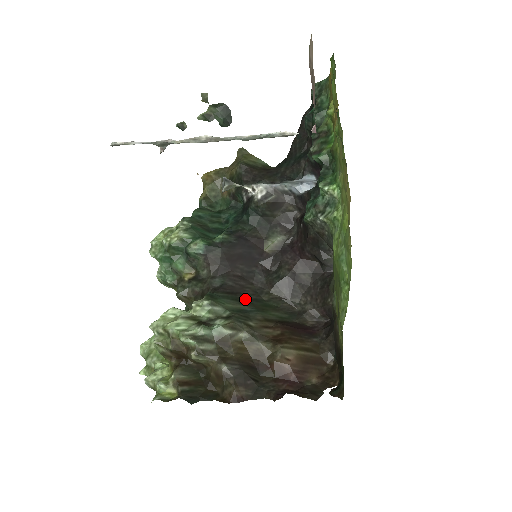
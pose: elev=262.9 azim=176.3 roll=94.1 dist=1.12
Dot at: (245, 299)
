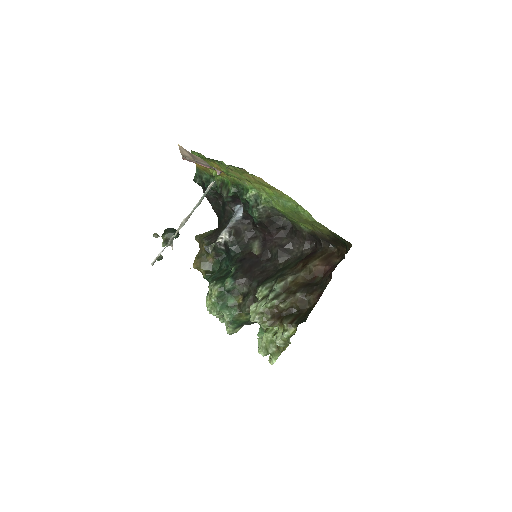
Dot at: (274, 275)
